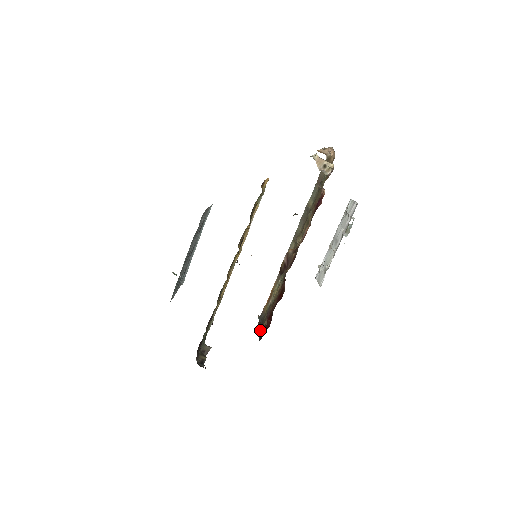
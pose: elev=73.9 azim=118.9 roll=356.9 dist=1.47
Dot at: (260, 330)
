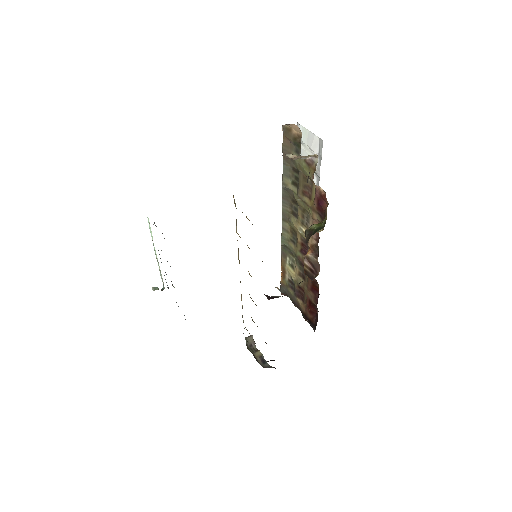
Dot at: (295, 306)
